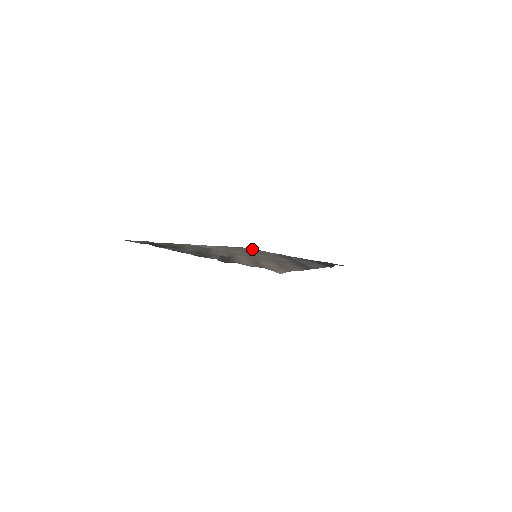
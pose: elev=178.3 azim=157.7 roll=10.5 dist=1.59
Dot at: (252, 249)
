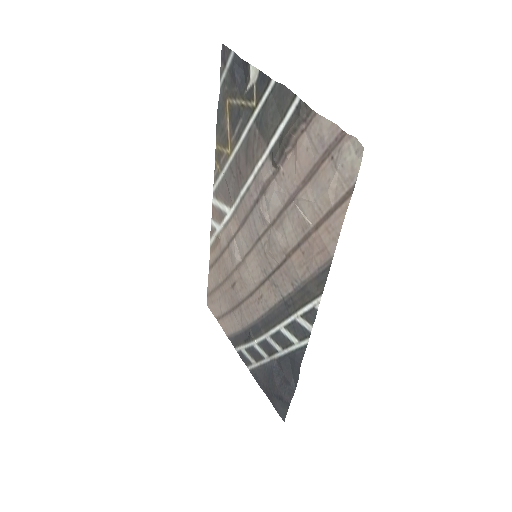
Dot at: (216, 310)
